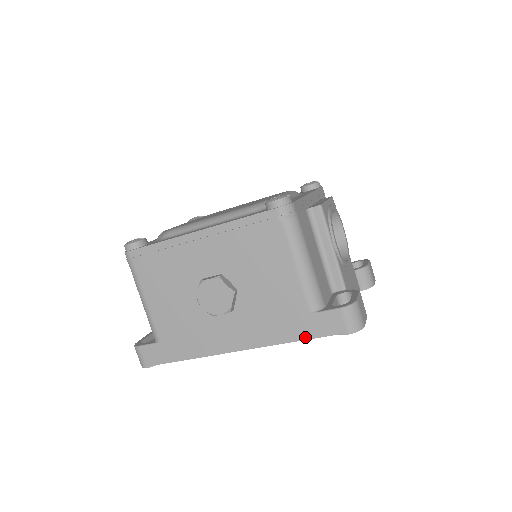
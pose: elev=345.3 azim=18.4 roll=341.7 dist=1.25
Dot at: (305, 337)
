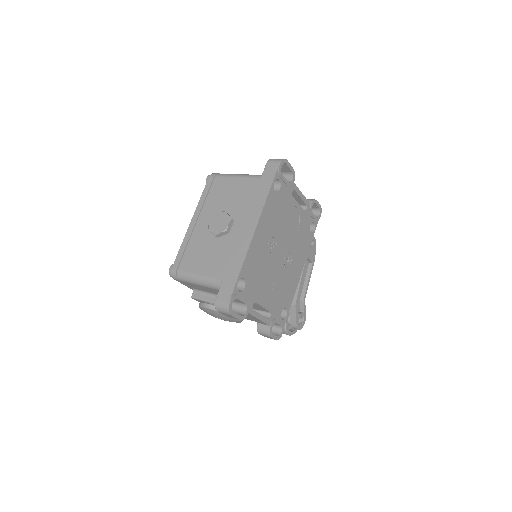
Dot at: (270, 186)
